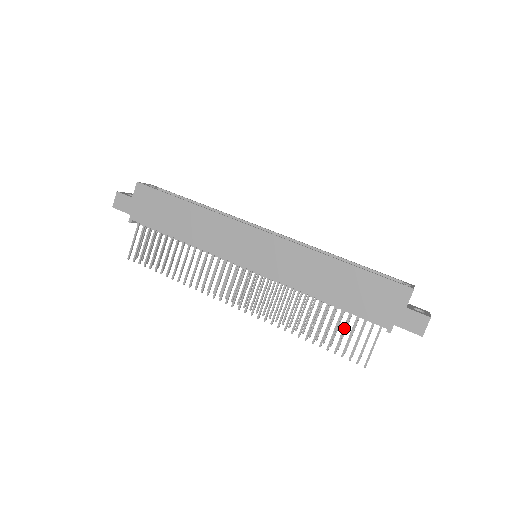
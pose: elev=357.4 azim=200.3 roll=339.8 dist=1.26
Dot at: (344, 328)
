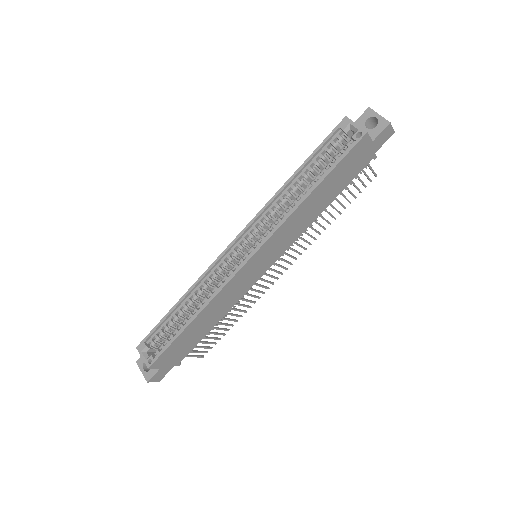
Dot at: (348, 190)
